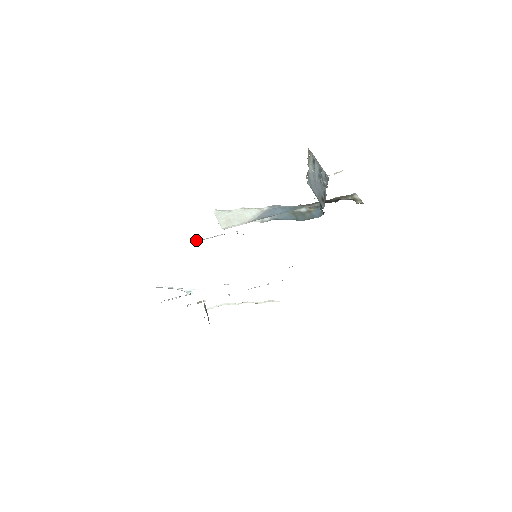
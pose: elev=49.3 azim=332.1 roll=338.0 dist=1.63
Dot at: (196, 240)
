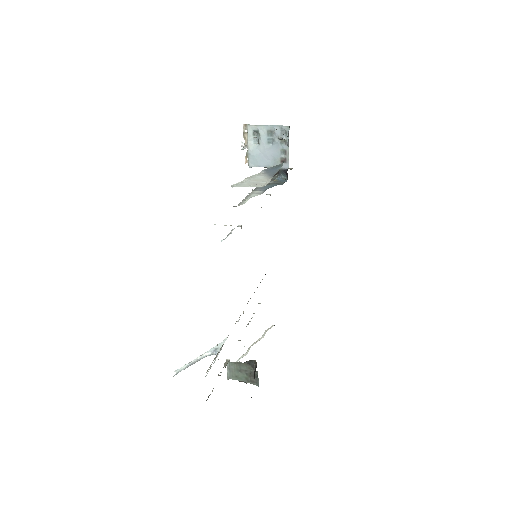
Dot at: (221, 241)
